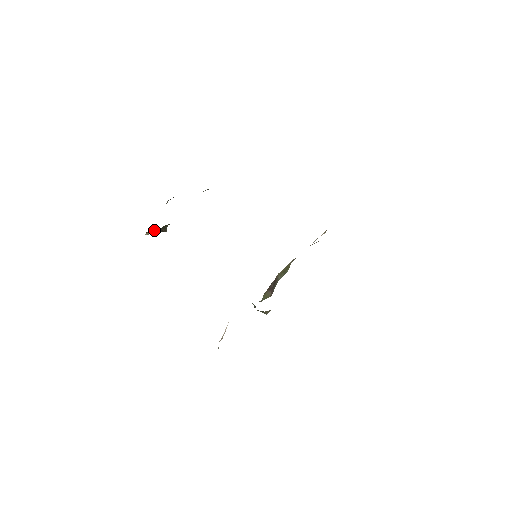
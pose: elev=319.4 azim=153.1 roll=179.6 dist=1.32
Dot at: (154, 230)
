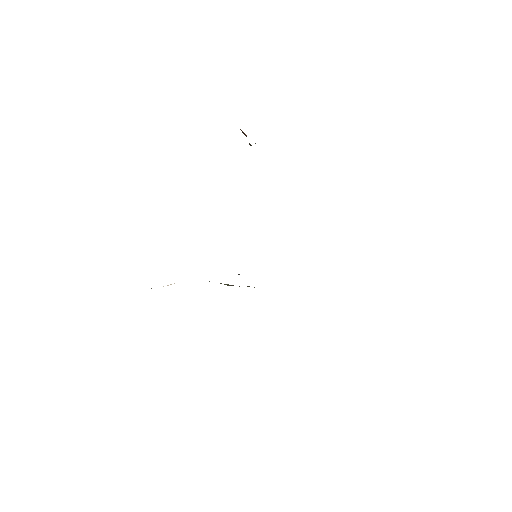
Dot at: occluded
